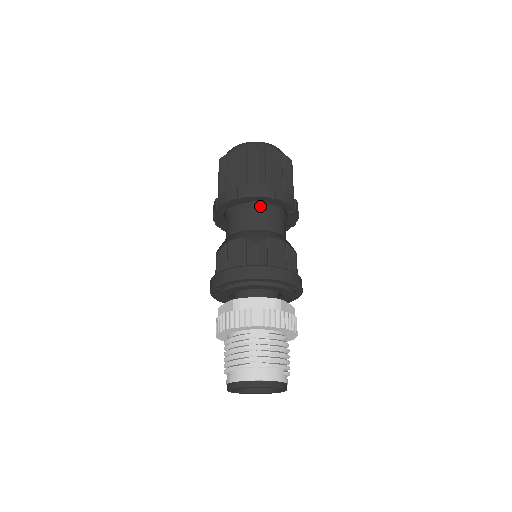
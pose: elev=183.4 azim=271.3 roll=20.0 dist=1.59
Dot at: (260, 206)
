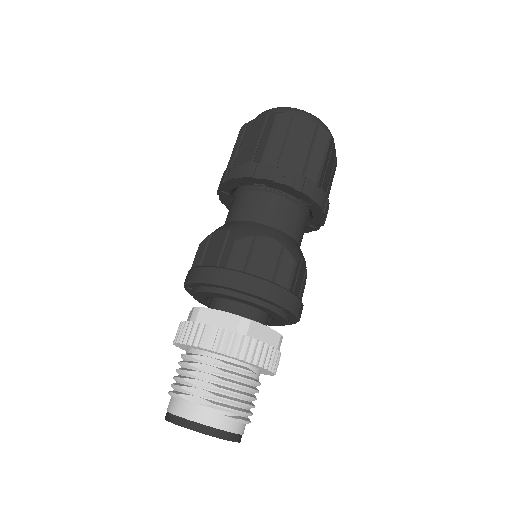
Dot at: (265, 191)
